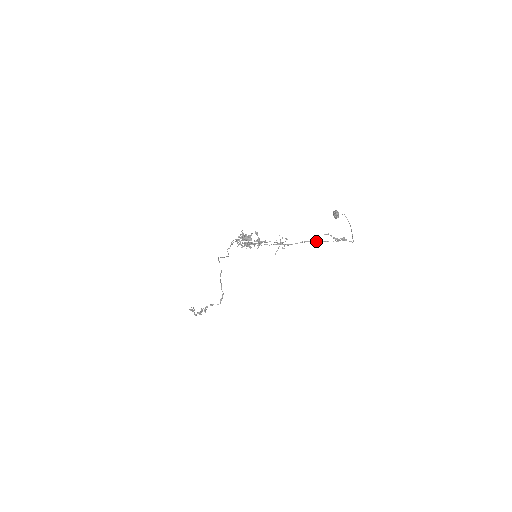
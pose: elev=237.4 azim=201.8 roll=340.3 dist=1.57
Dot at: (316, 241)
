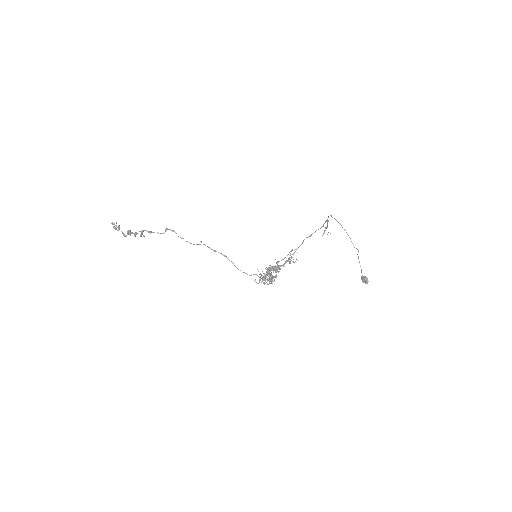
Dot at: occluded
